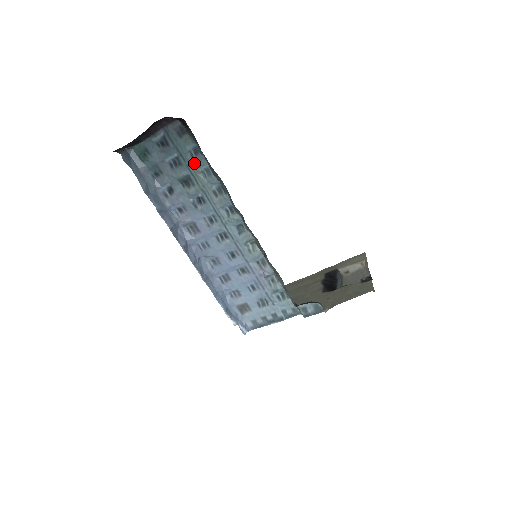
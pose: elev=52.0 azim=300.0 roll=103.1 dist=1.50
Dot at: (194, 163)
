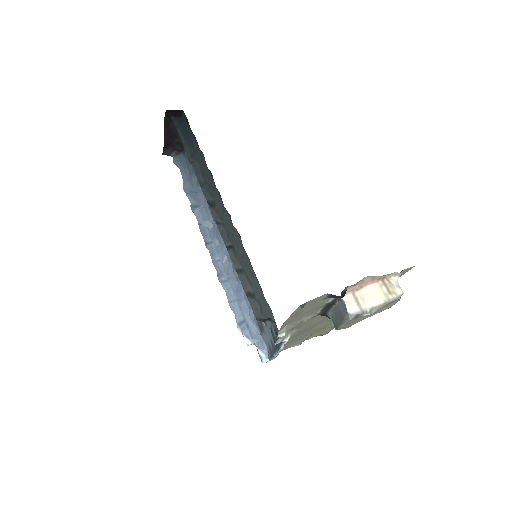
Dot at: occluded
